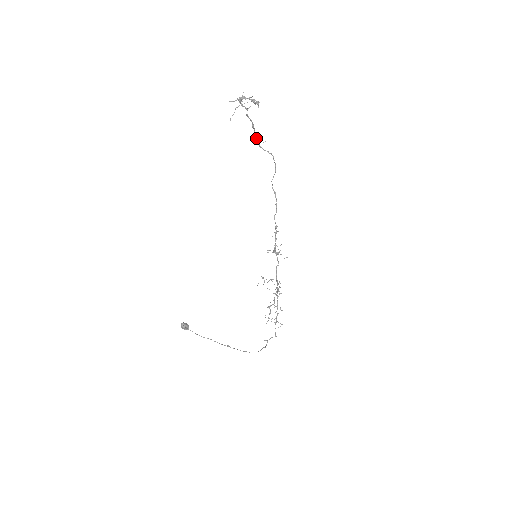
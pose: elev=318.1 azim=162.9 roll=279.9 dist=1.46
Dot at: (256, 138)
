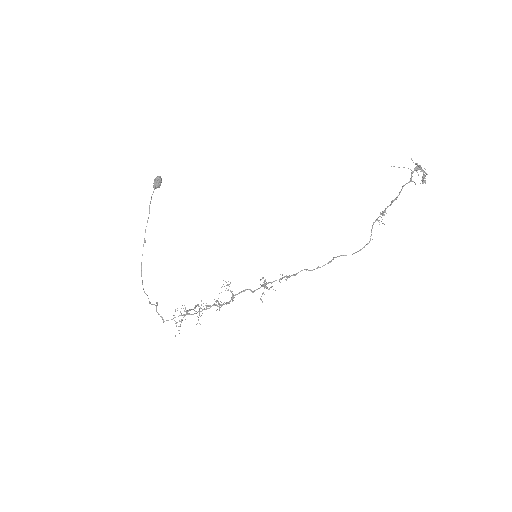
Dot at: (382, 212)
